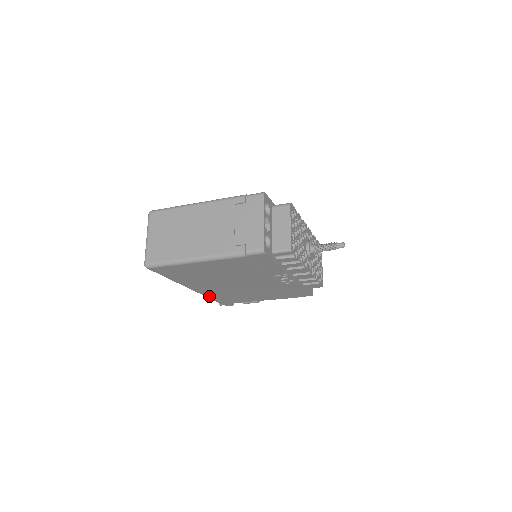
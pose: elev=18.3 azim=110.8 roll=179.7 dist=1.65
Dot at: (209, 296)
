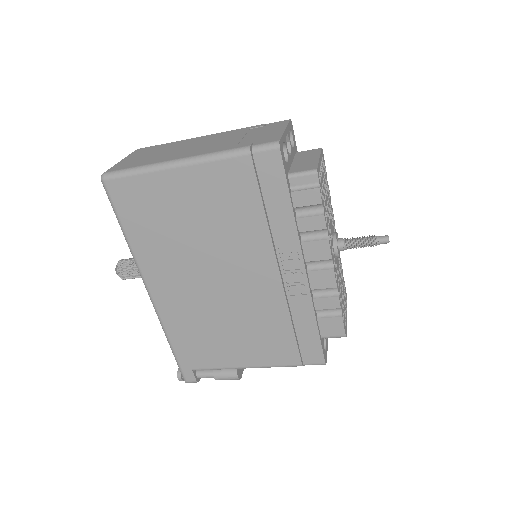
Dot at: (169, 328)
